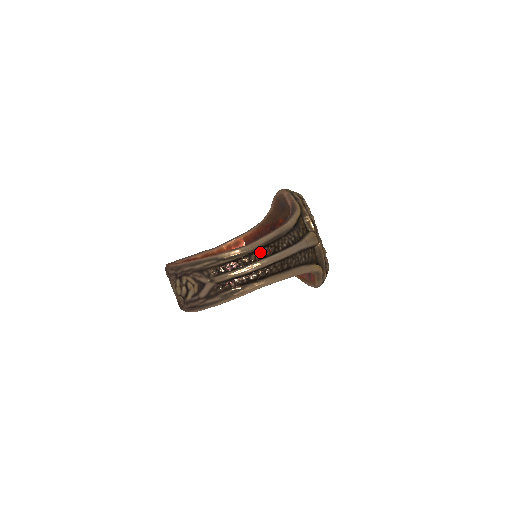
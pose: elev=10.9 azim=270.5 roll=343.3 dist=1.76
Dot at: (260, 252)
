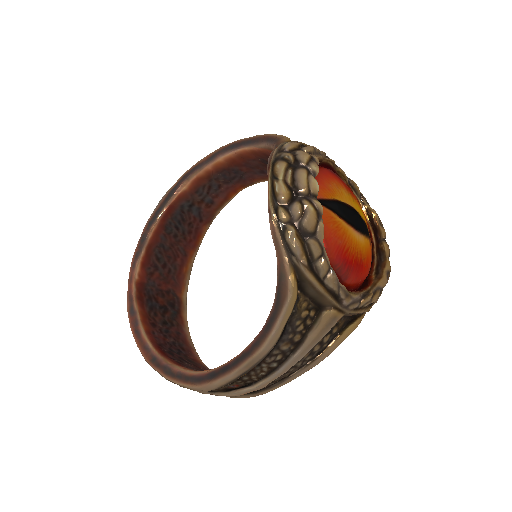
Dot at: (221, 387)
